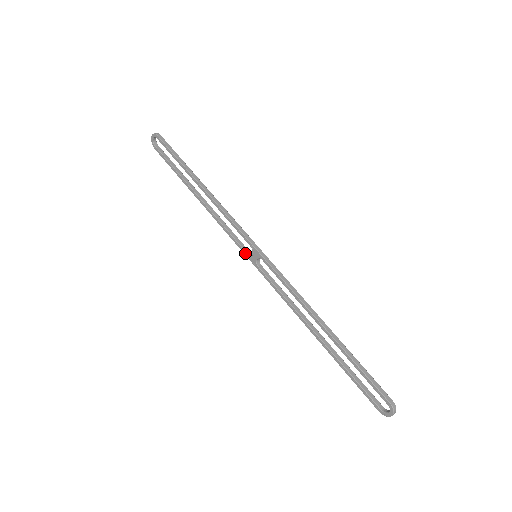
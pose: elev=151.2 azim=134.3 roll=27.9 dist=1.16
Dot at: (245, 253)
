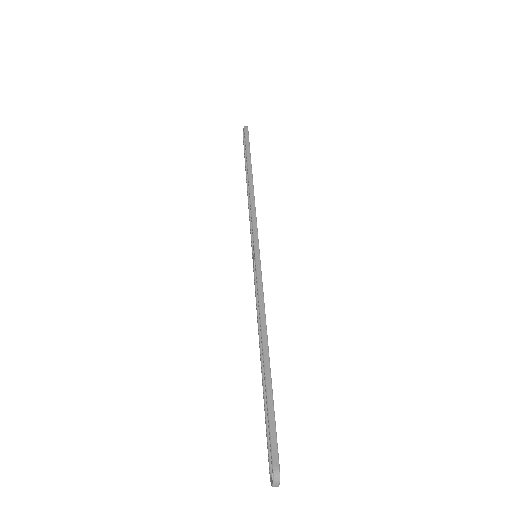
Dot at: (252, 251)
